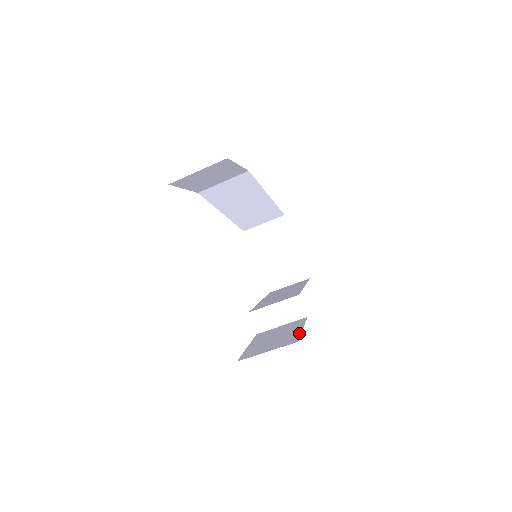
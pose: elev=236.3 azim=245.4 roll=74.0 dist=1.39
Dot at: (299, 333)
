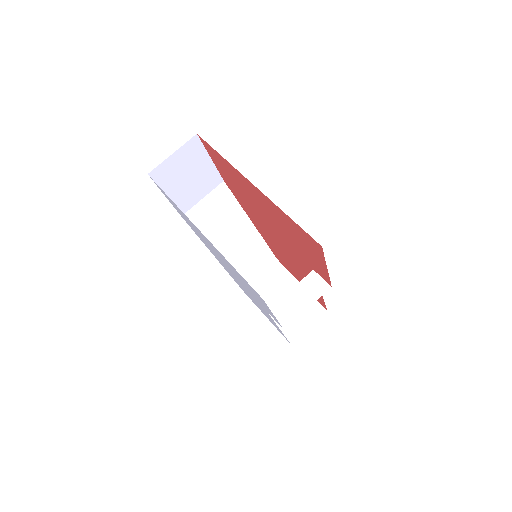
Dot at: occluded
